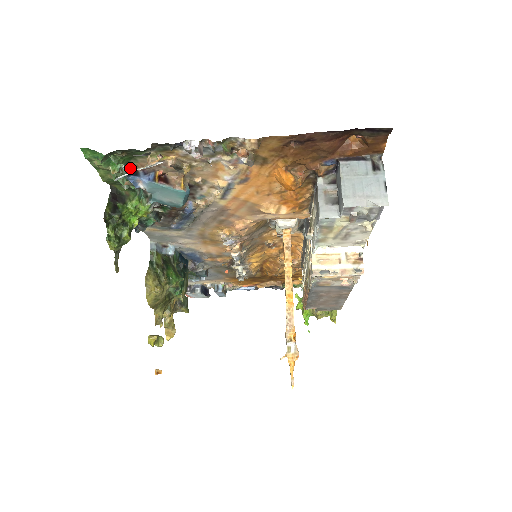
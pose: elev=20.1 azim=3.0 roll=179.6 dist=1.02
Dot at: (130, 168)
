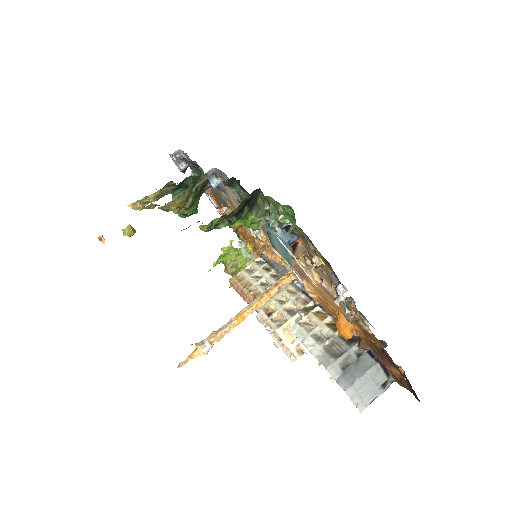
Dot at: occluded
